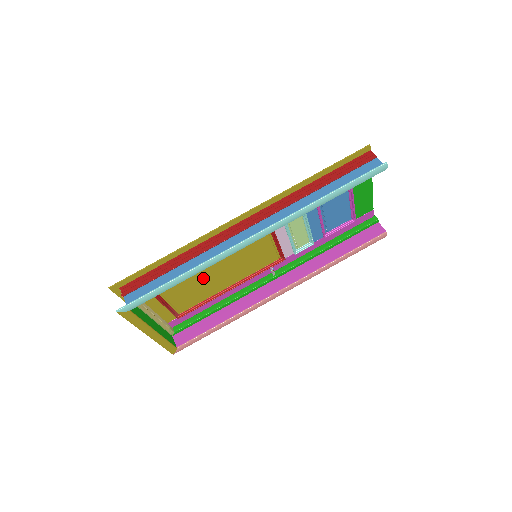
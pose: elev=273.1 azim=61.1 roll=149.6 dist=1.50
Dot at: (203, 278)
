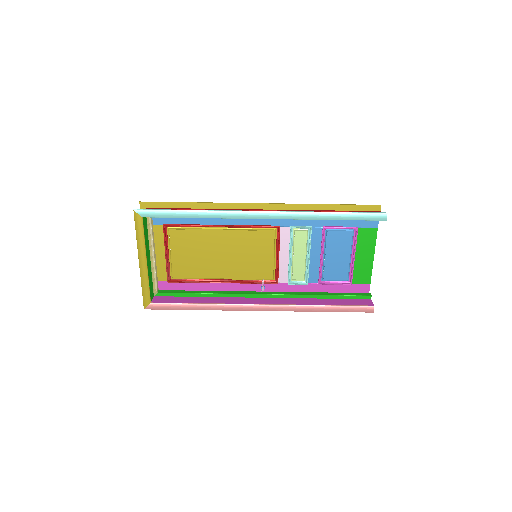
Dot at: (207, 249)
